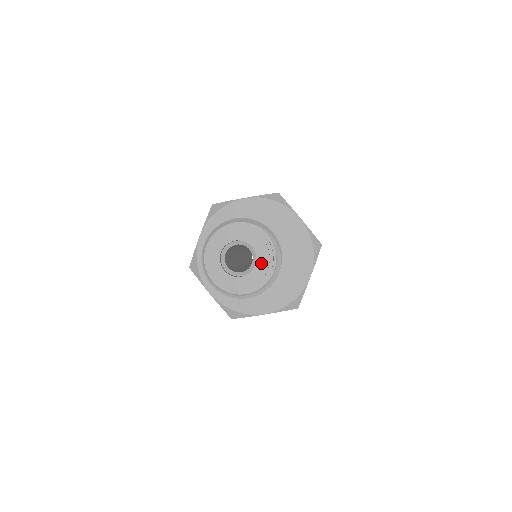
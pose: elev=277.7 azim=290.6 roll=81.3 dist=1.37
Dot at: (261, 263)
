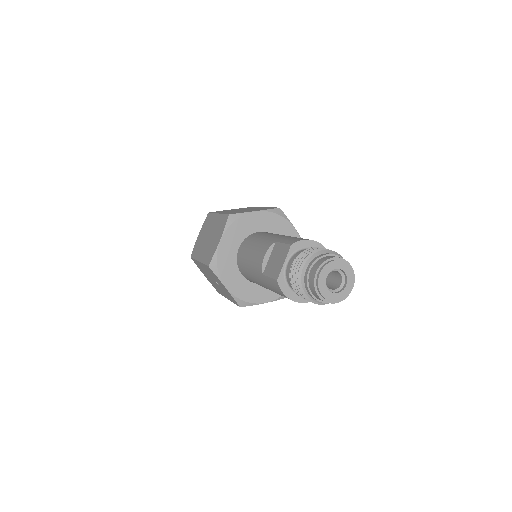
Dot at: (350, 284)
